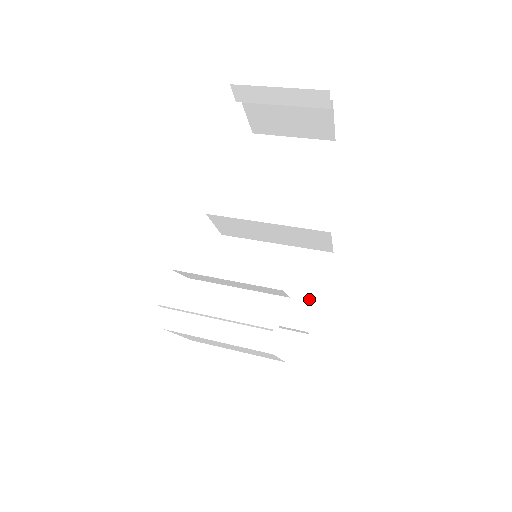
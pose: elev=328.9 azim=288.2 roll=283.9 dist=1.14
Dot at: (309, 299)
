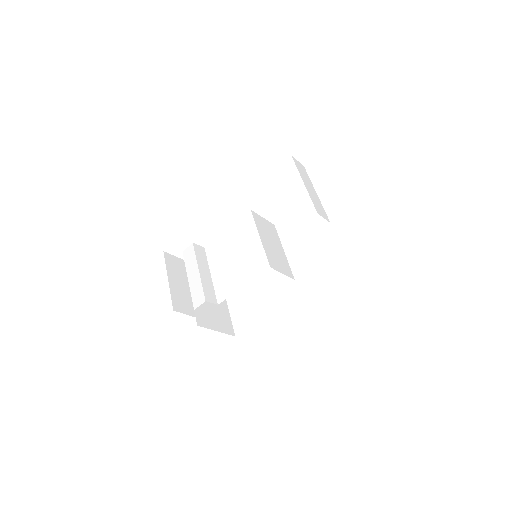
Dot at: (267, 305)
